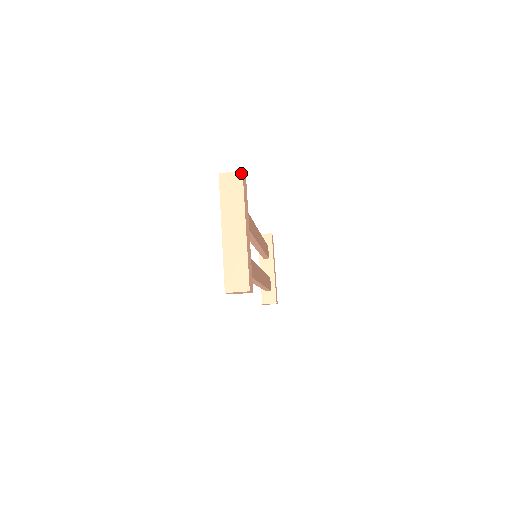
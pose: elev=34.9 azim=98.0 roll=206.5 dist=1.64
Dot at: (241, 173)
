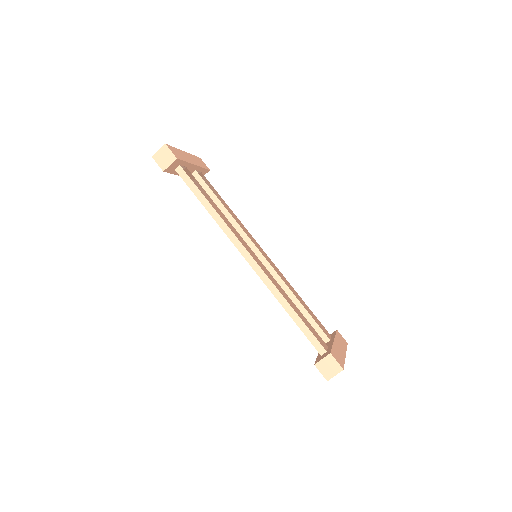
Dot at: (199, 158)
